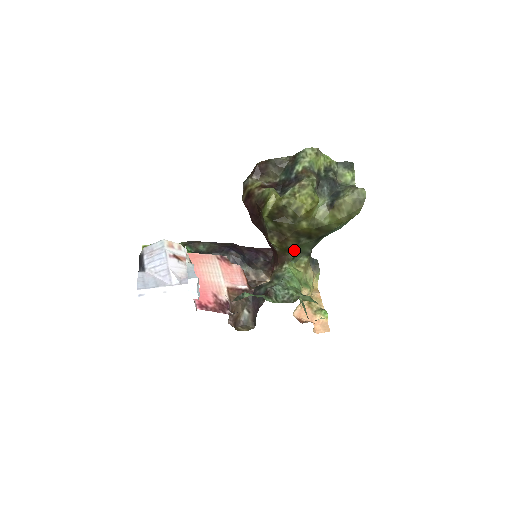
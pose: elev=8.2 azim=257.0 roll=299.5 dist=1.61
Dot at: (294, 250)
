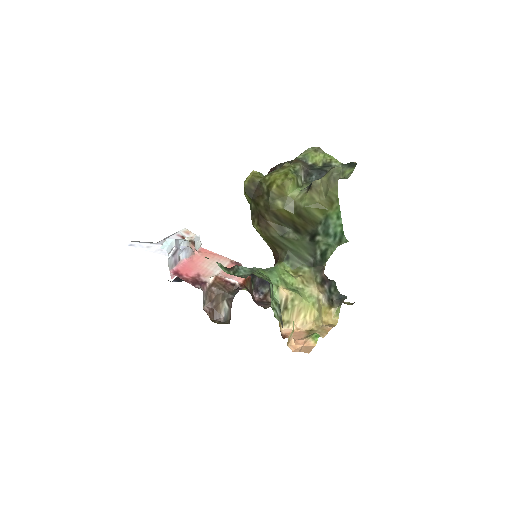
Dot at: (285, 247)
